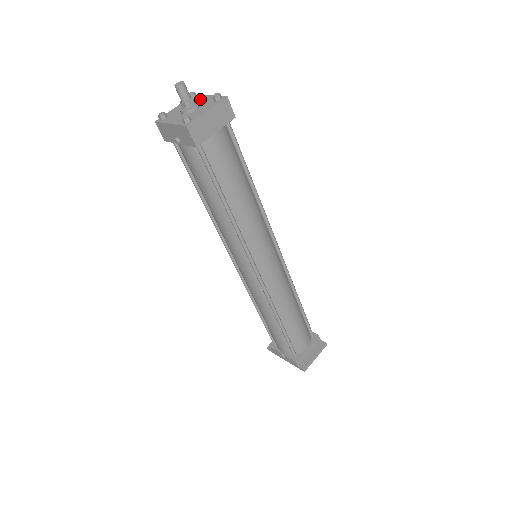
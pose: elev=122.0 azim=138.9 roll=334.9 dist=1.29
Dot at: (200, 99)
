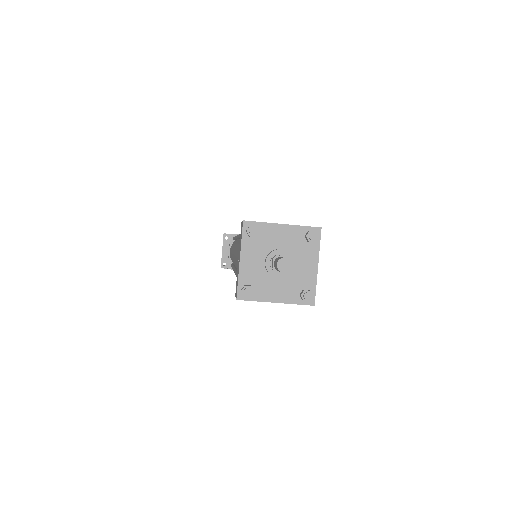
Dot at: (273, 236)
